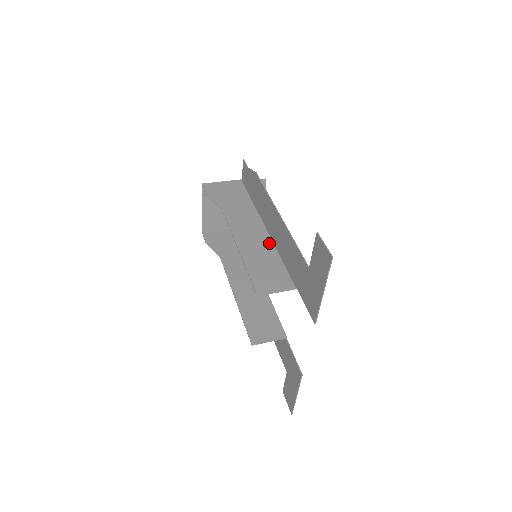
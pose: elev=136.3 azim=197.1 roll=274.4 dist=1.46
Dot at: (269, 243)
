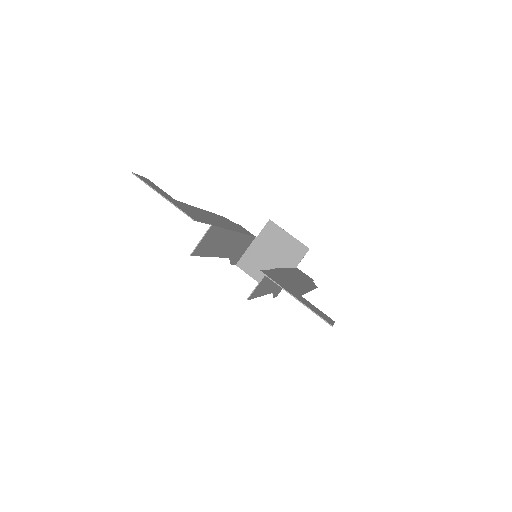
Dot at: (228, 233)
